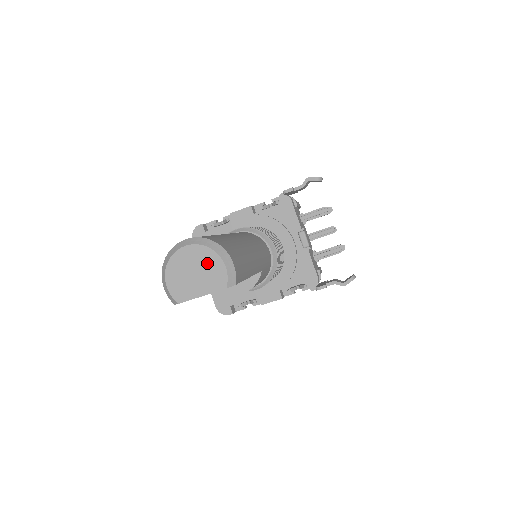
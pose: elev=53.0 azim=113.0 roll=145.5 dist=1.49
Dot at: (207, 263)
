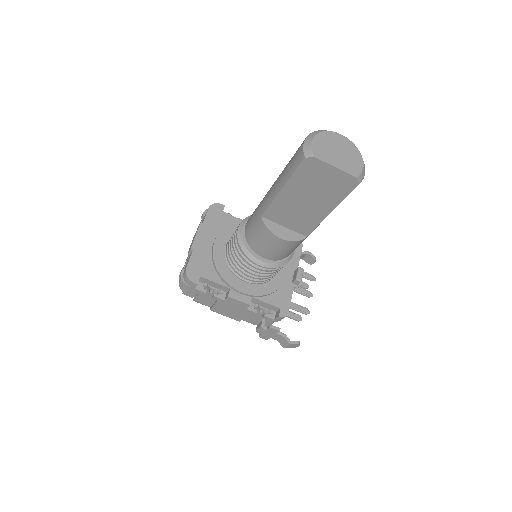
Dot at: (351, 155)
